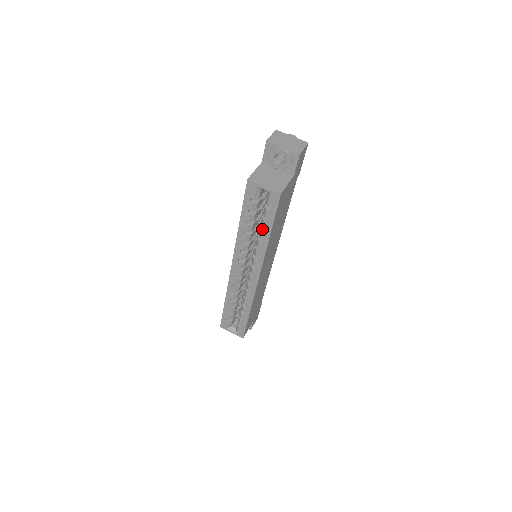
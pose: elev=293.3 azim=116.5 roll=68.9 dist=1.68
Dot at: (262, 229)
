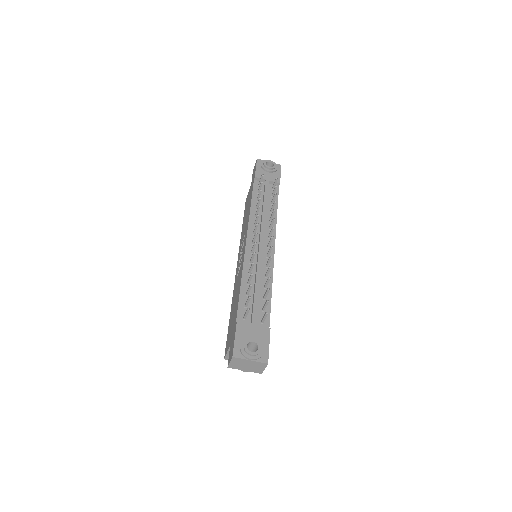
Dot at: occluded
